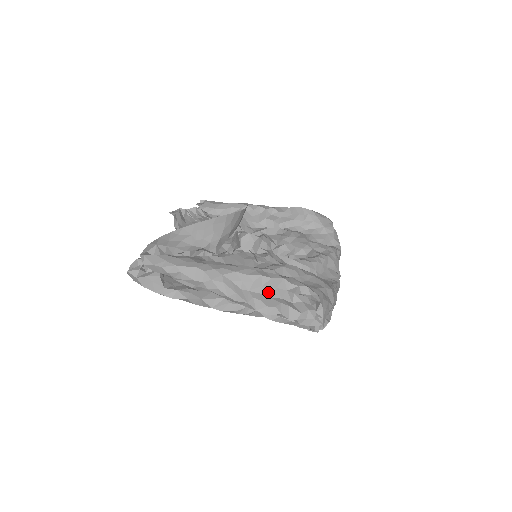
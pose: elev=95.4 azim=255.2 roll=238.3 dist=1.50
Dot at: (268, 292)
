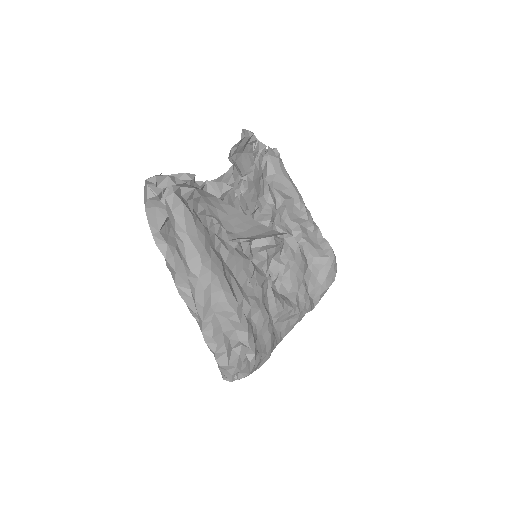
Dot at: (226, 326)
